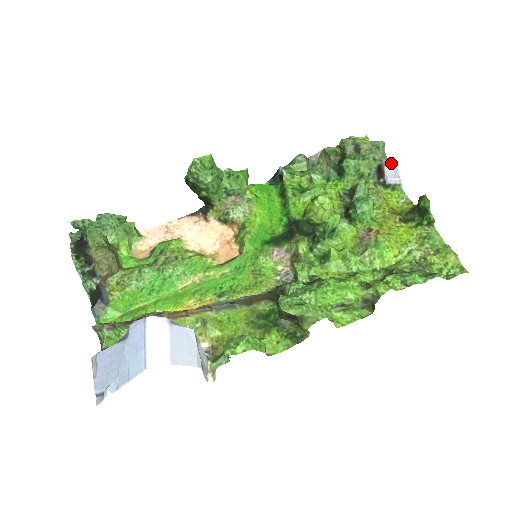
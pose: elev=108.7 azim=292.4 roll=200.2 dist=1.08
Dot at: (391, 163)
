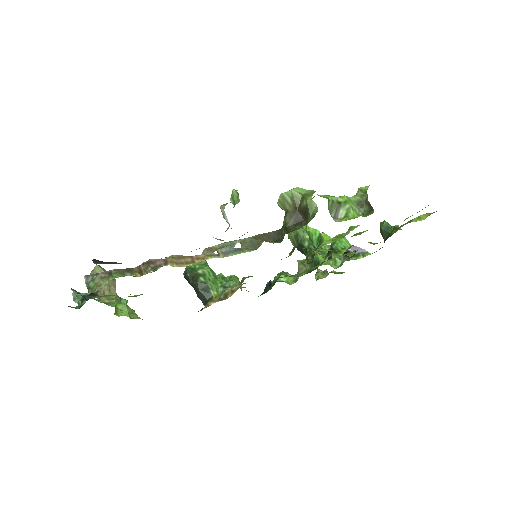
Dot at: (351, 247)
